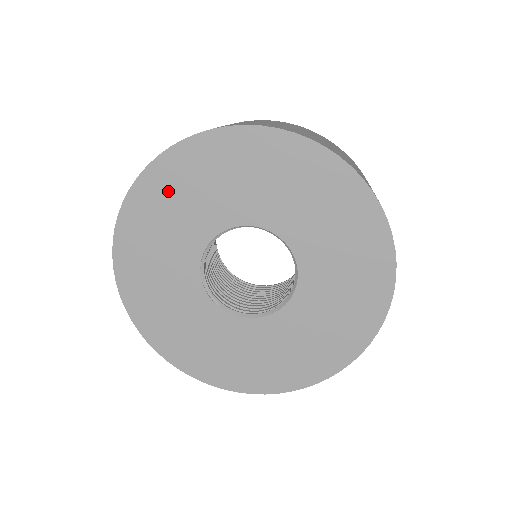
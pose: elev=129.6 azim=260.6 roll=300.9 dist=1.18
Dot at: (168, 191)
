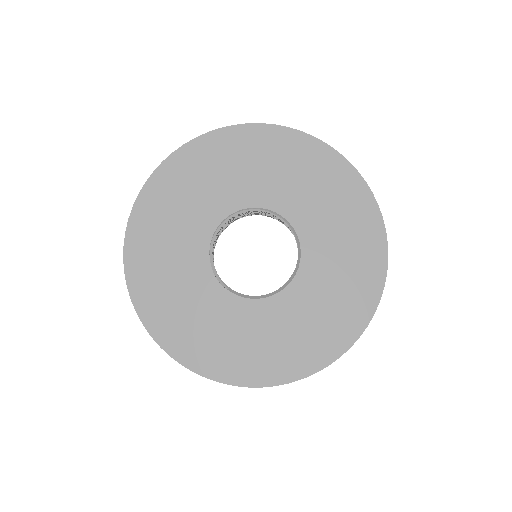
Dot at: (181, 182)
